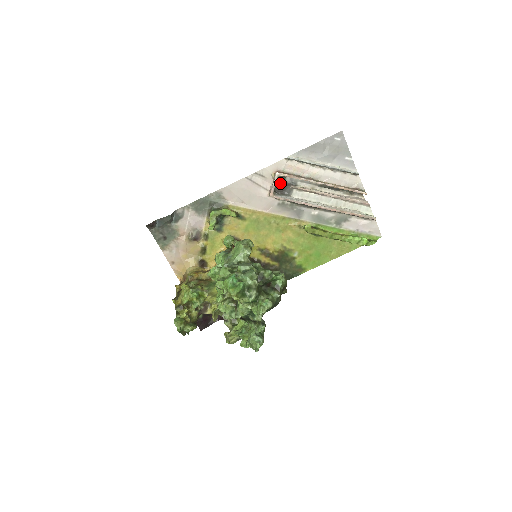
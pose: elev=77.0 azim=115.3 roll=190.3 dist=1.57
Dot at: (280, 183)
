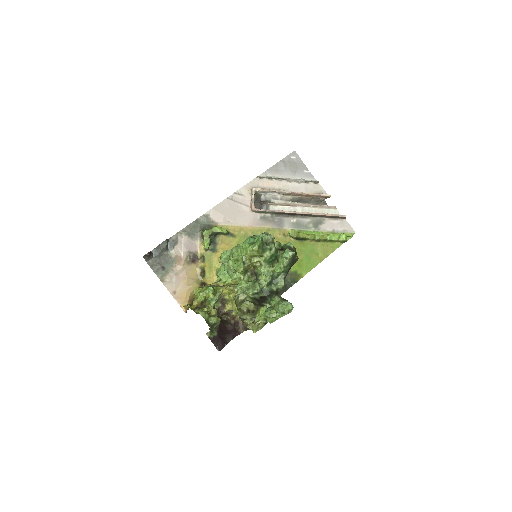
Dot at: (257, 201)
